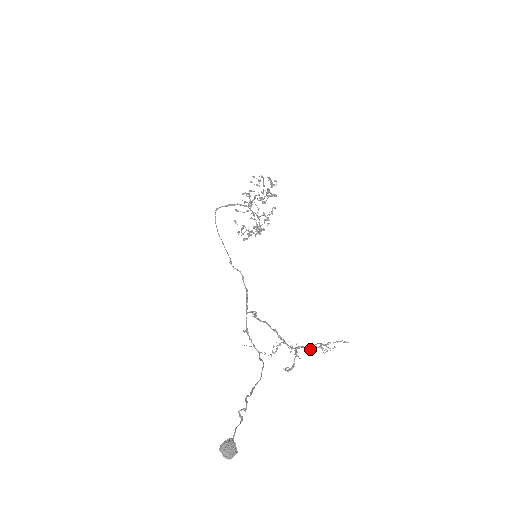
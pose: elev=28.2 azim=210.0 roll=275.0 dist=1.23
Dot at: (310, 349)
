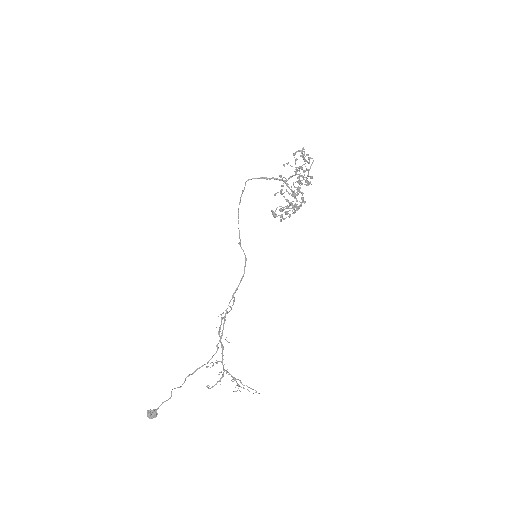
Dot at: (232, 381)
